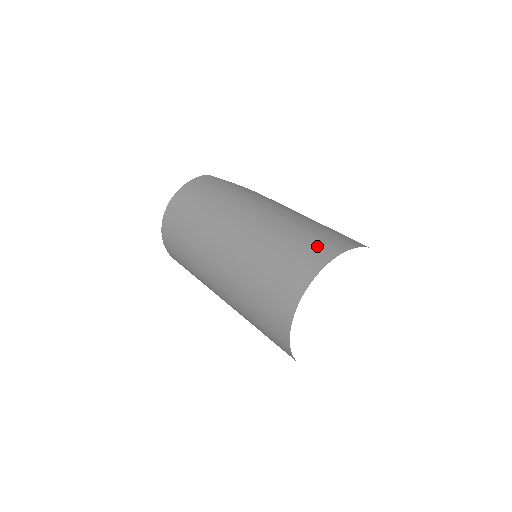
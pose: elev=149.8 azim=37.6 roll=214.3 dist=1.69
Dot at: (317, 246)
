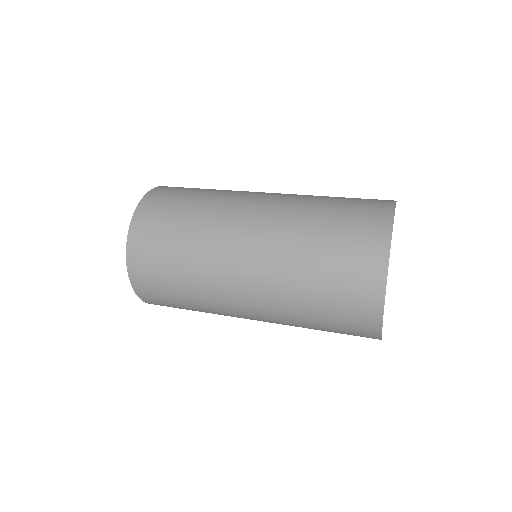
Dot at: occluded
